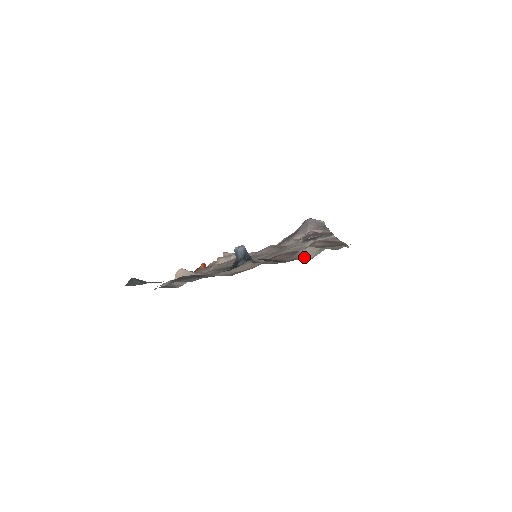
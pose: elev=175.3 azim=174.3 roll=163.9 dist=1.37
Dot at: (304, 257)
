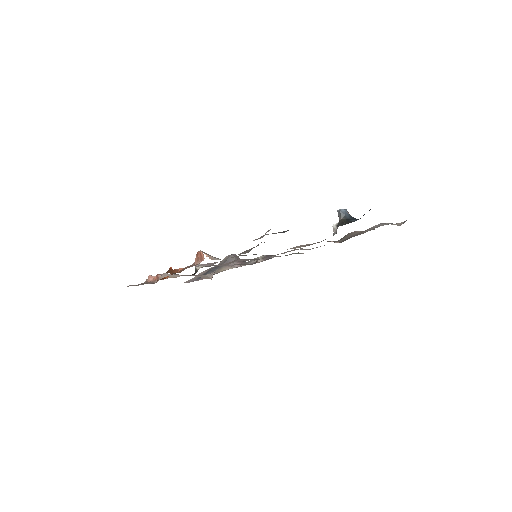
Dot at: occluded
